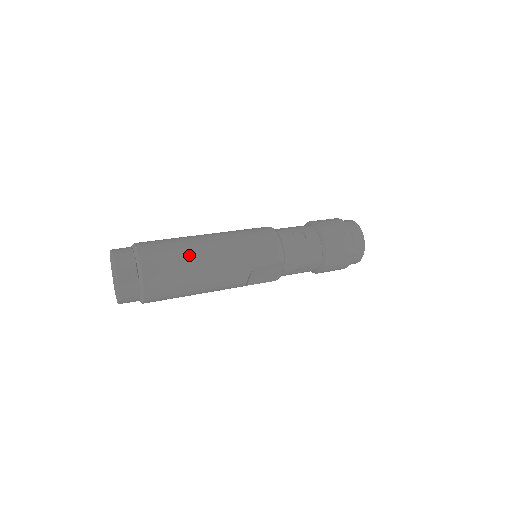
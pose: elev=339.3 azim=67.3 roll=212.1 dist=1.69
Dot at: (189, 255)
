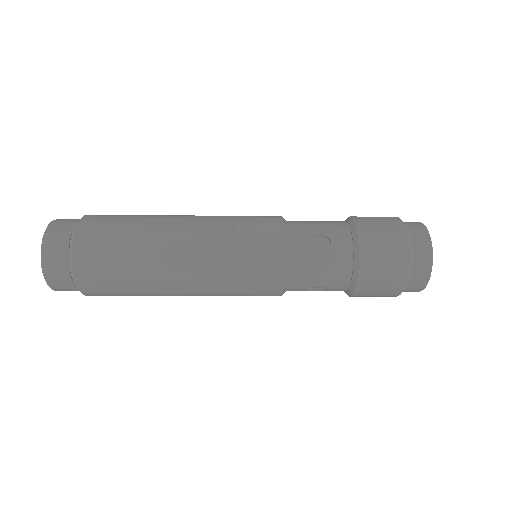
Dot at: occluded
